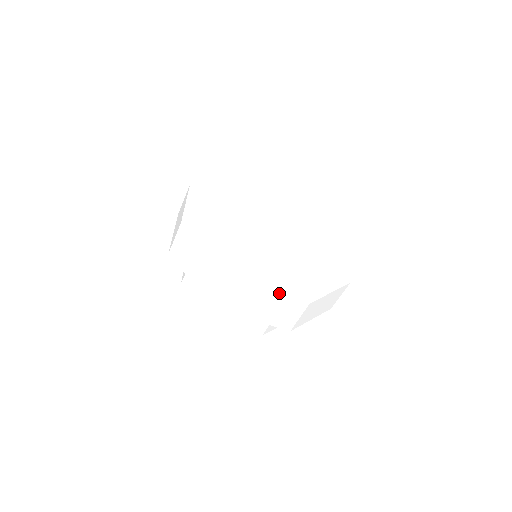
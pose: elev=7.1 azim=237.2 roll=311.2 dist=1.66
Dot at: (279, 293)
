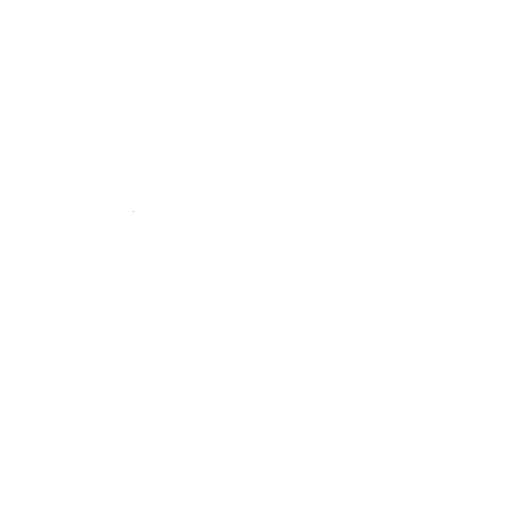
Dot at: (172, 165)
